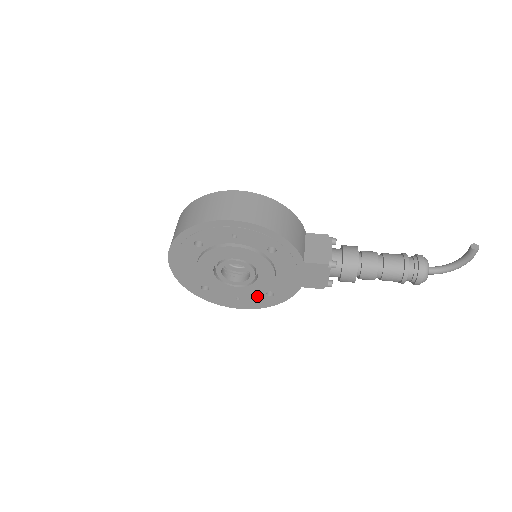
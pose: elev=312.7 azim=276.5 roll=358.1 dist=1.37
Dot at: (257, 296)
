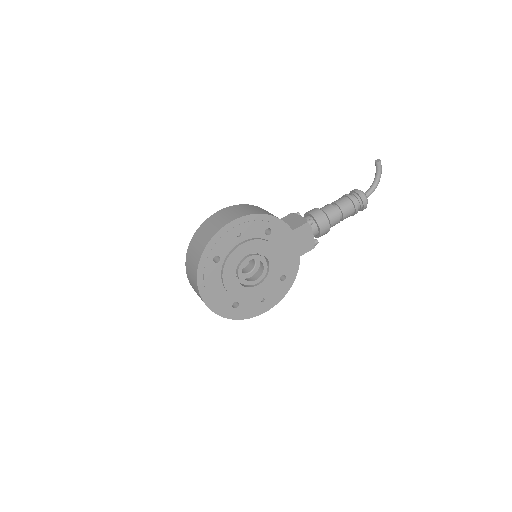
Dot at: (275, 287)
